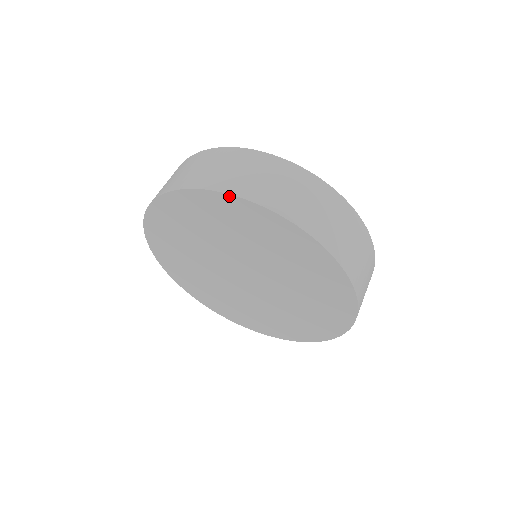
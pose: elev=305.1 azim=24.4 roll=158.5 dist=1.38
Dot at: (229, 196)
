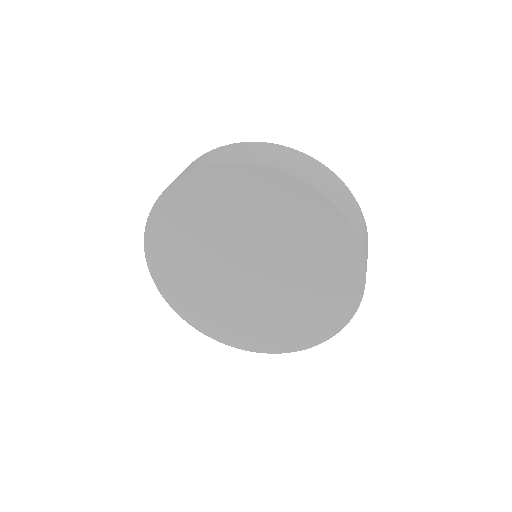
Dot at: (338, 212)
